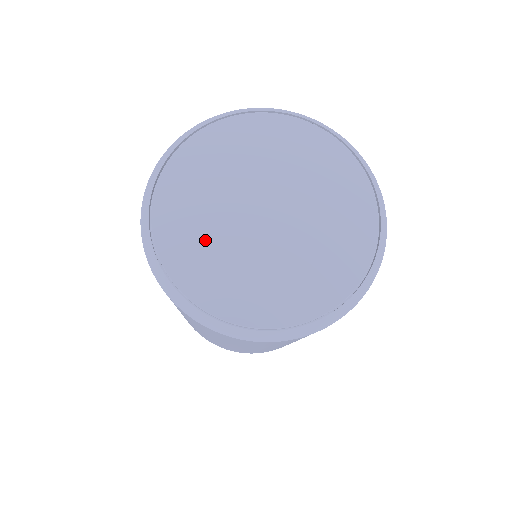
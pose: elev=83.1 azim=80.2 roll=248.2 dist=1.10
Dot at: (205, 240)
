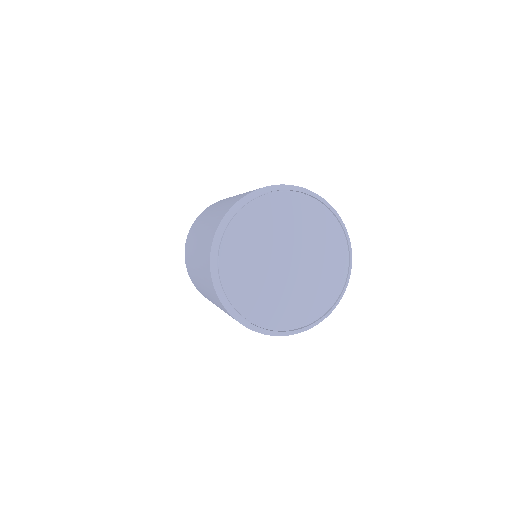
Dot at: (251, 278)
